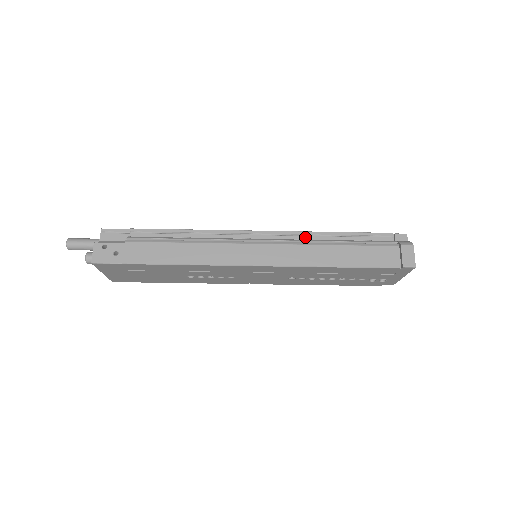
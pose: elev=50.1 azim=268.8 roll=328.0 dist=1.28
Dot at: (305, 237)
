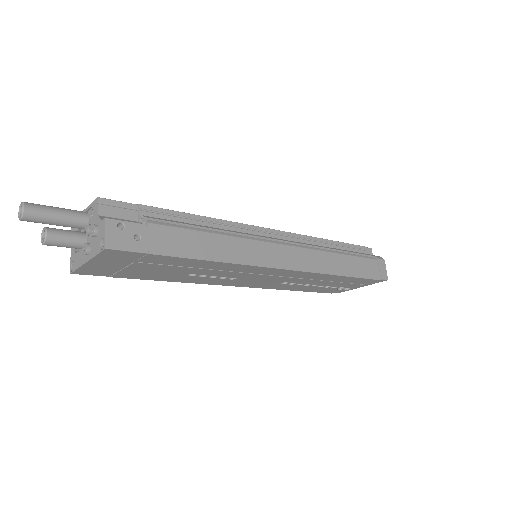
Dot at: (309, 242)
